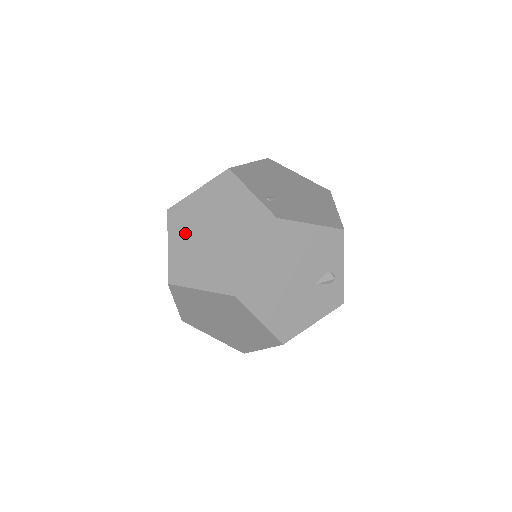
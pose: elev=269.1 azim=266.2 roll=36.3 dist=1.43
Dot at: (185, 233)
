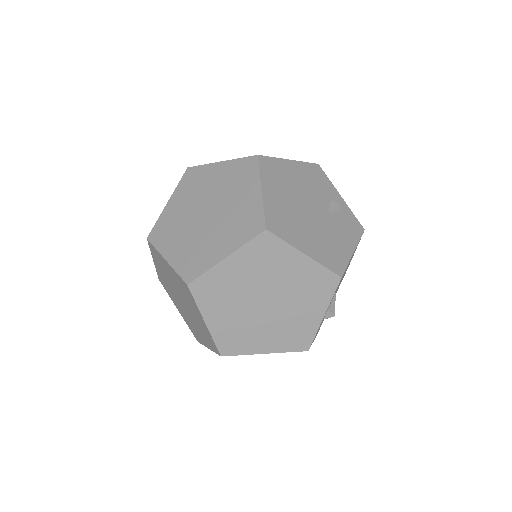
Dot at: (177, 236)
